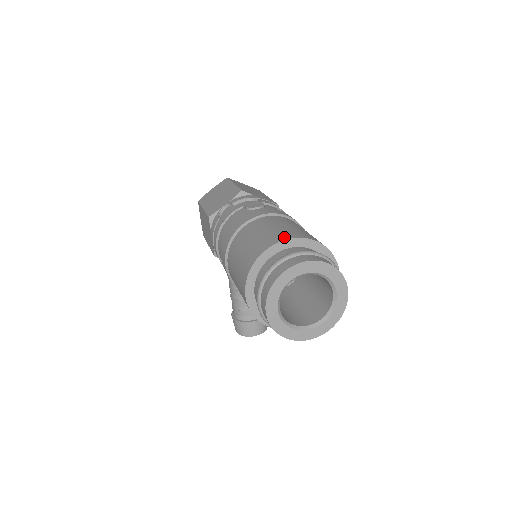
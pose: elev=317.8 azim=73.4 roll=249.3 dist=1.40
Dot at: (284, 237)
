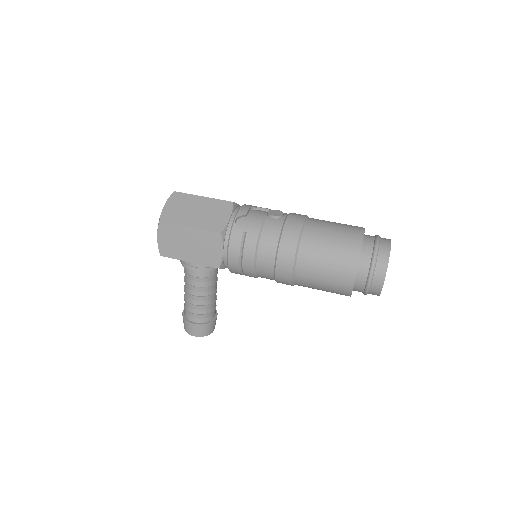
Dot at: (360, 231)
